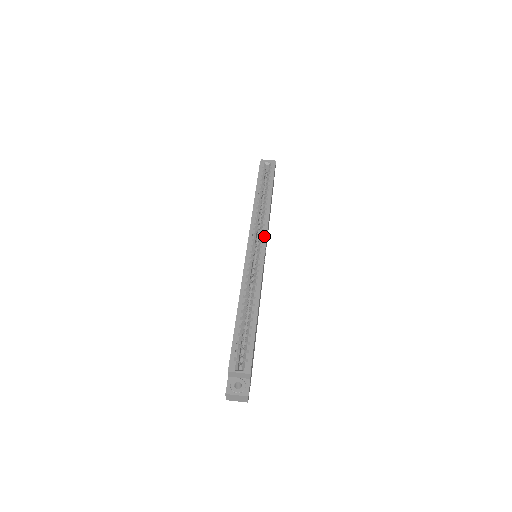
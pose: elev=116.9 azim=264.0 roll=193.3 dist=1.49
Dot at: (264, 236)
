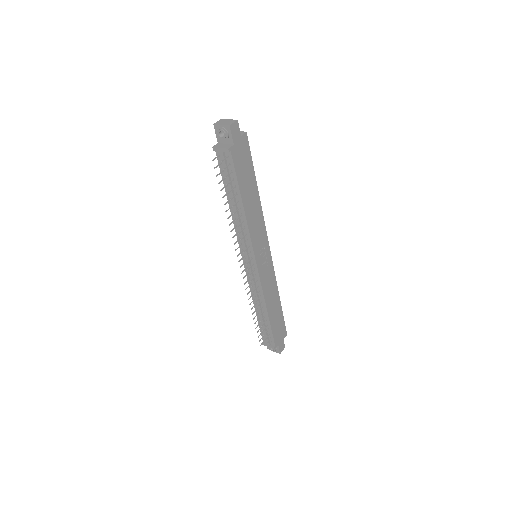
Dot at: (270, 260)
